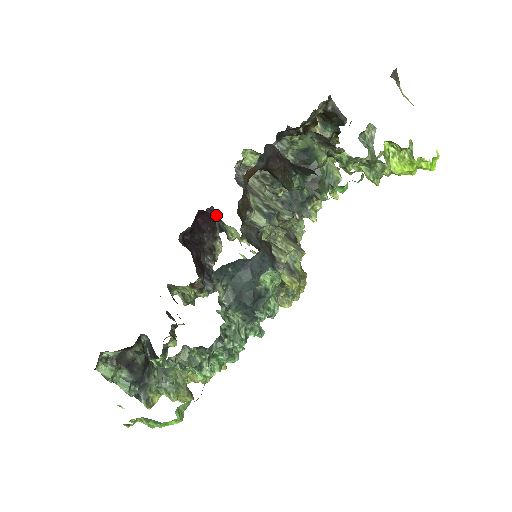
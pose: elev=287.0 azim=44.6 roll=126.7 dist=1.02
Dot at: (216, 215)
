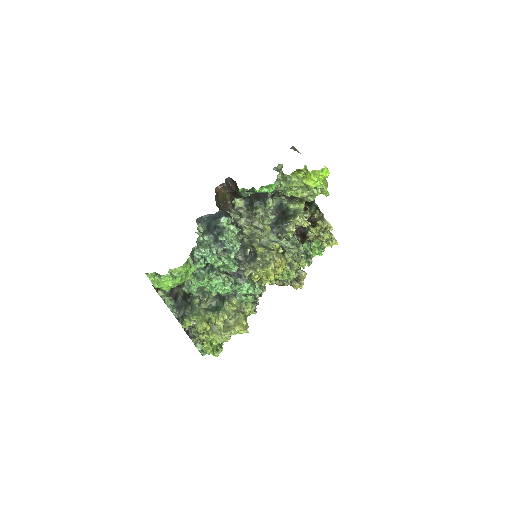
Dot at: occluded
